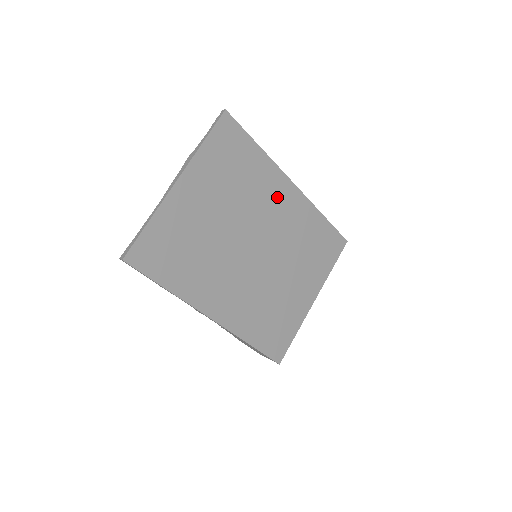
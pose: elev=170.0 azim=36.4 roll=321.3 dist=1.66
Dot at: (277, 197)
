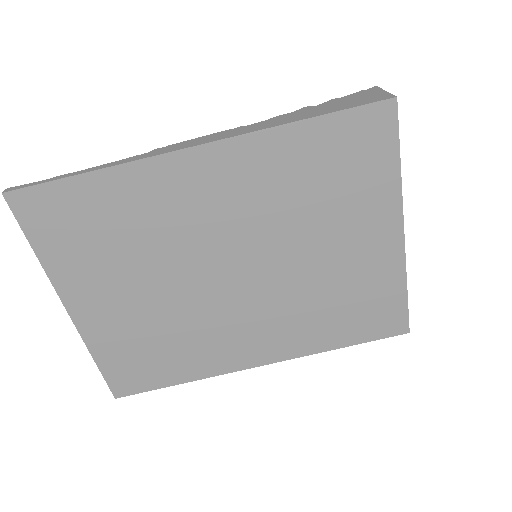
Dot at: (191, 192)
